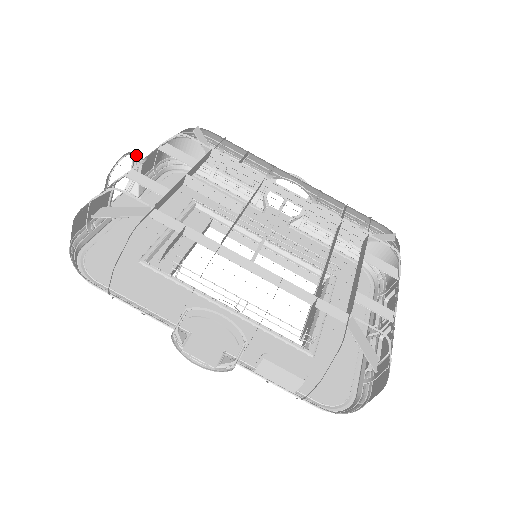
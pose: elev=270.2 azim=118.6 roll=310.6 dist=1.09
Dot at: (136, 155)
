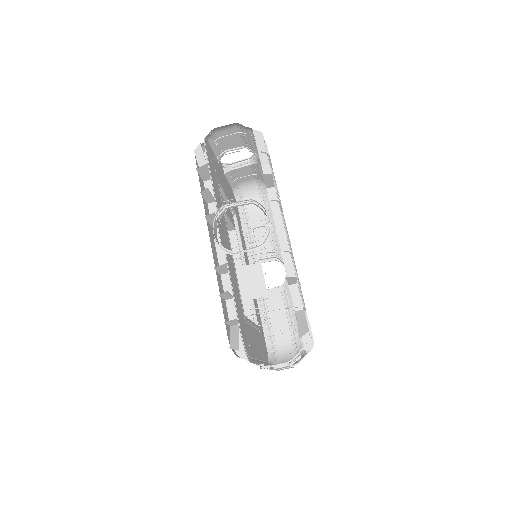
Dot at: (251, 159)
